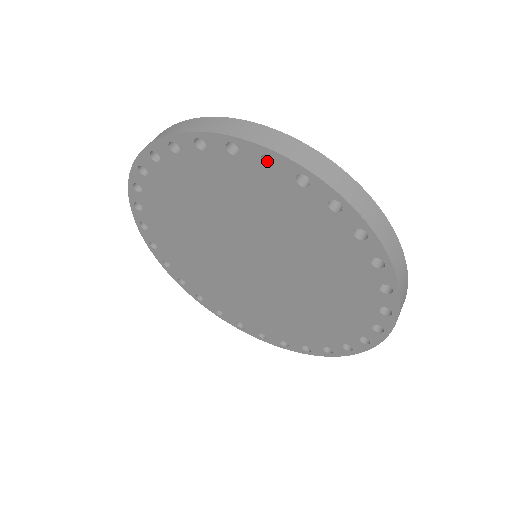
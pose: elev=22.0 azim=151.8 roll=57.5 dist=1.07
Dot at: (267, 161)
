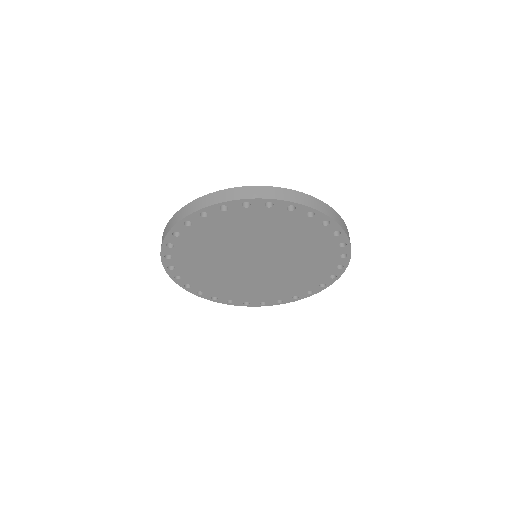
Dot at: (245, 205)
